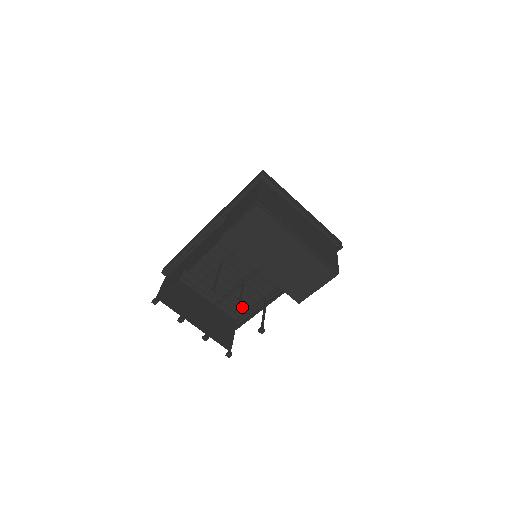
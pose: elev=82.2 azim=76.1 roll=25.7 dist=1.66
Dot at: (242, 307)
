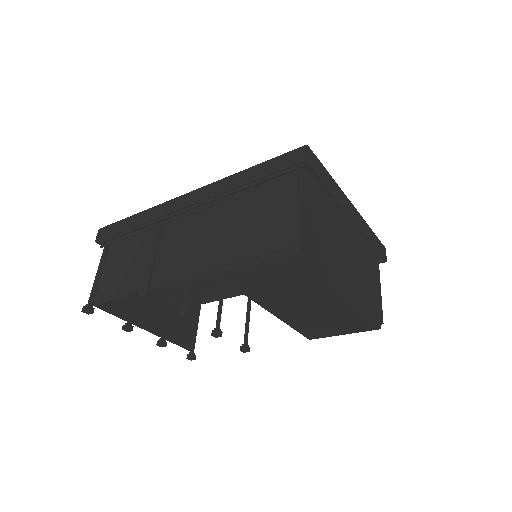
Dot at: (213, 284)
